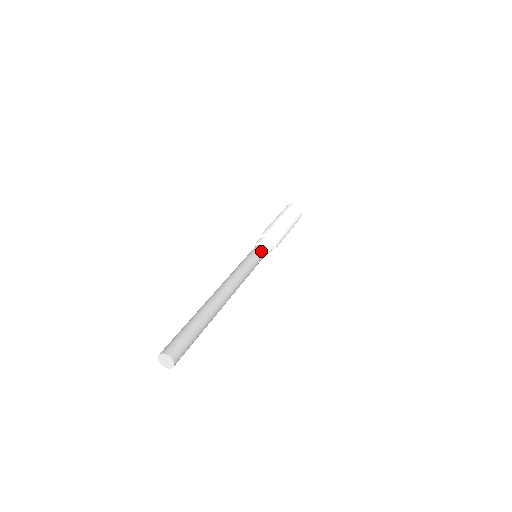
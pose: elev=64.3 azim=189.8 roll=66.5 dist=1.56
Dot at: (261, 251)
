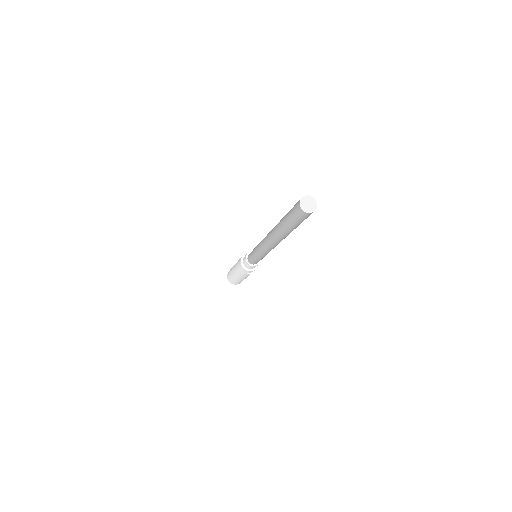
Dot at: occluded
